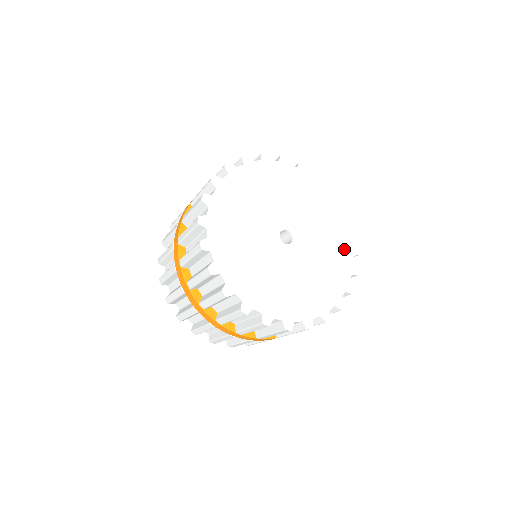
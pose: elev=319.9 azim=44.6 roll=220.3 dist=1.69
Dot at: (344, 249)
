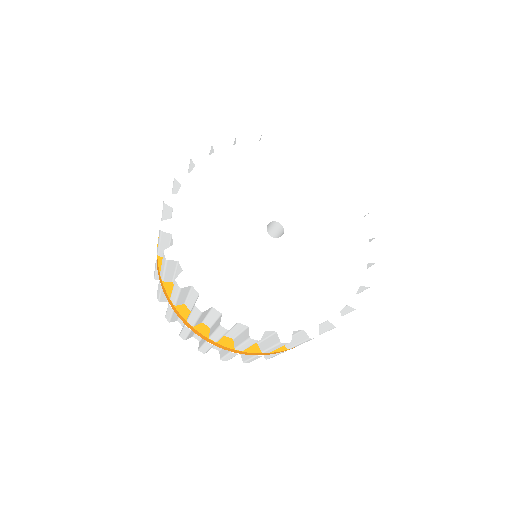
Dot at: (339, 195)
